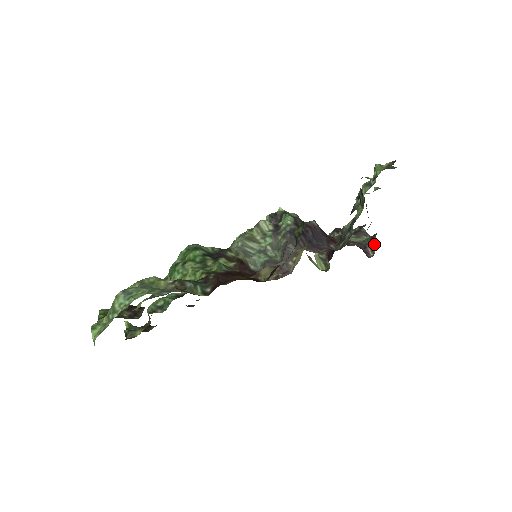
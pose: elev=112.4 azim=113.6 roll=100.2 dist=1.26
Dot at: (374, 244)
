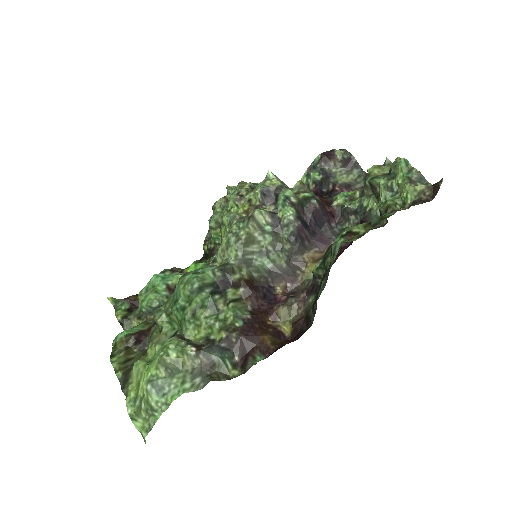
Dot at: occluded
